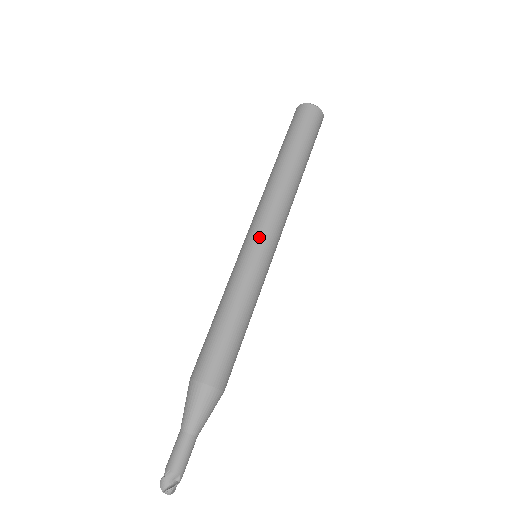
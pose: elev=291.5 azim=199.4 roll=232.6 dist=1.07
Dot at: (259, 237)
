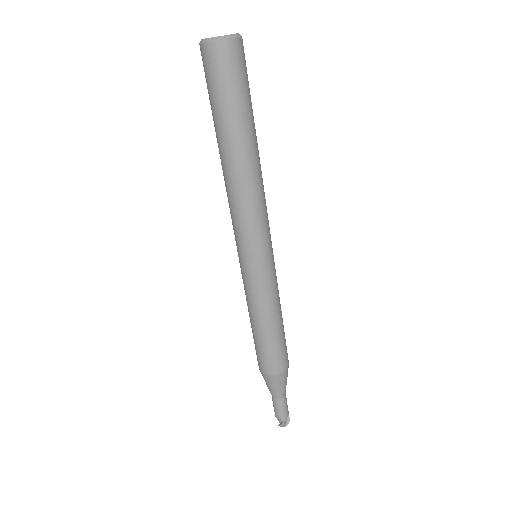
Dot at: (268, 246)
